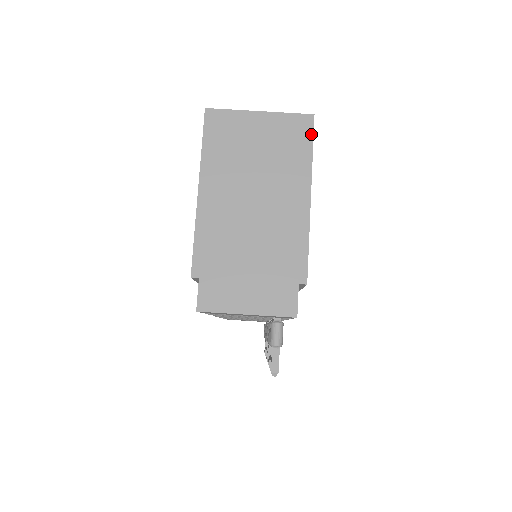
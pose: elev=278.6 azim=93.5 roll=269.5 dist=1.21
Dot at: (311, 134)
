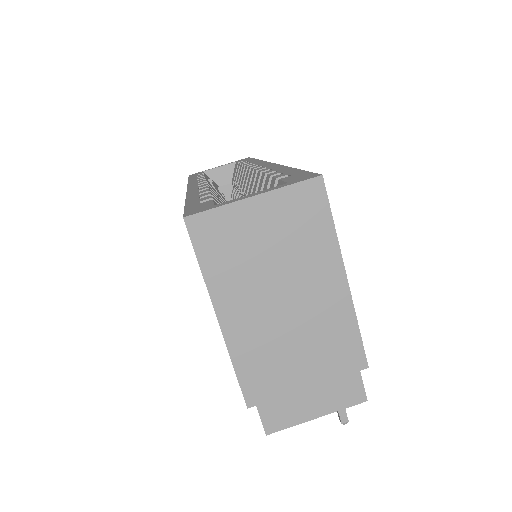
Dot at: (326, 202)
